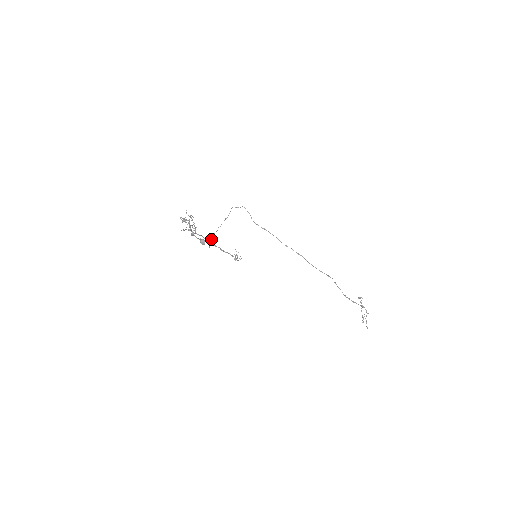
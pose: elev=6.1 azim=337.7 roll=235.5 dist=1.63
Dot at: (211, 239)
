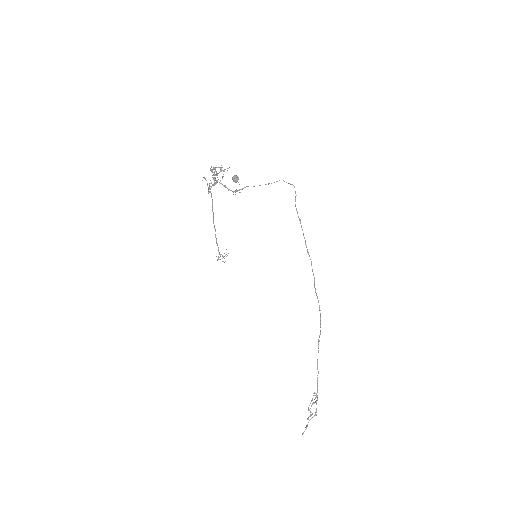
Dot at: occluded
